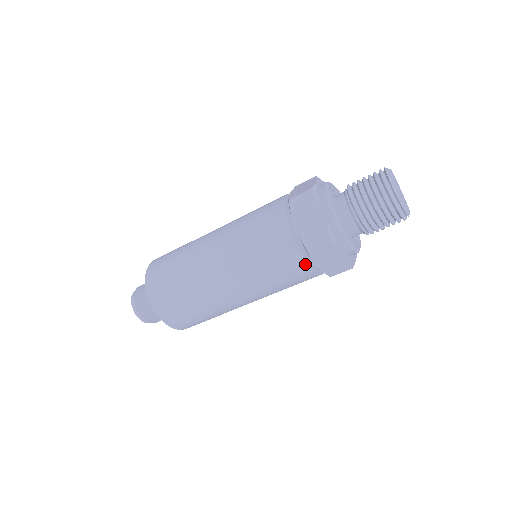
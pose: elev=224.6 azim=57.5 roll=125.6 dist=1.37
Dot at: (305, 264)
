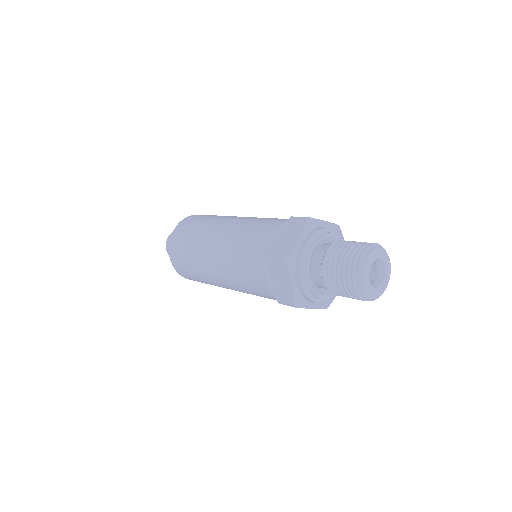
Dot at: occluded
